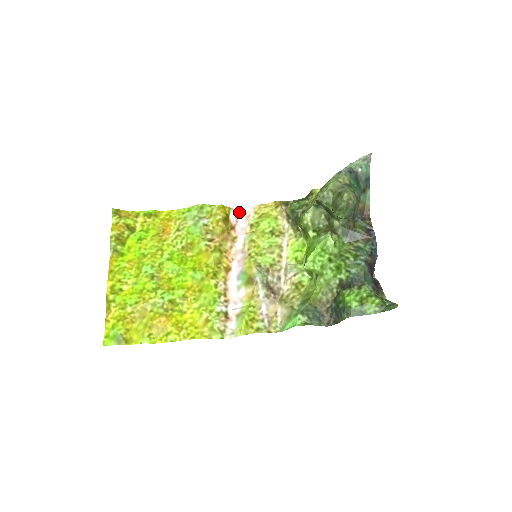
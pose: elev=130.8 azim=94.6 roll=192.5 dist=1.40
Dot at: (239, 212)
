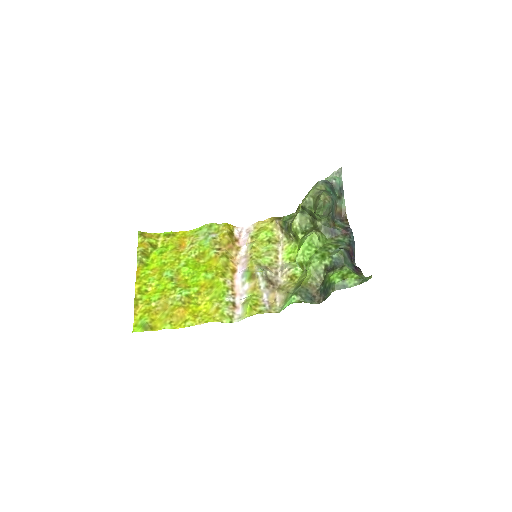
Dot at: (241, 229)
